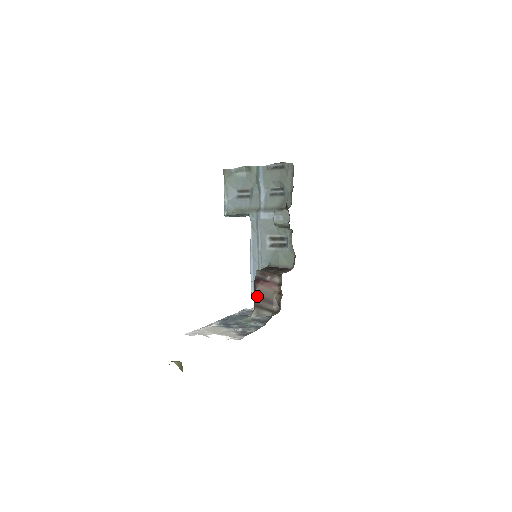
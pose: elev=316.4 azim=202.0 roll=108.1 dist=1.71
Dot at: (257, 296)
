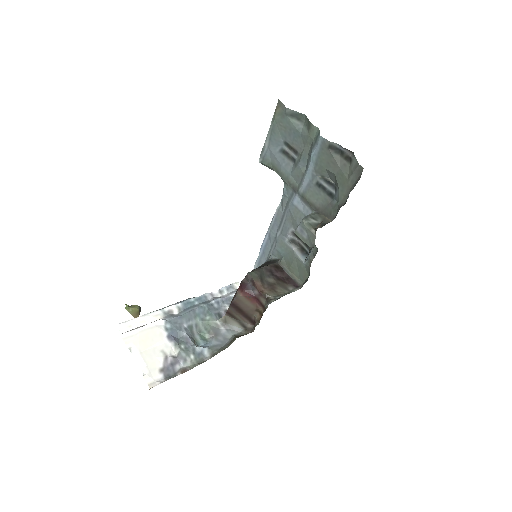
Dot at: (233, 304)
